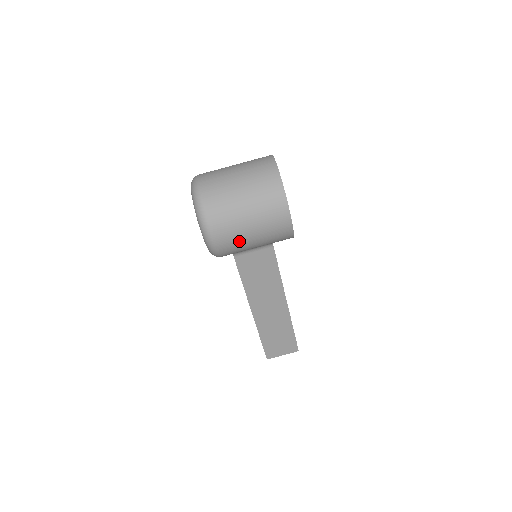
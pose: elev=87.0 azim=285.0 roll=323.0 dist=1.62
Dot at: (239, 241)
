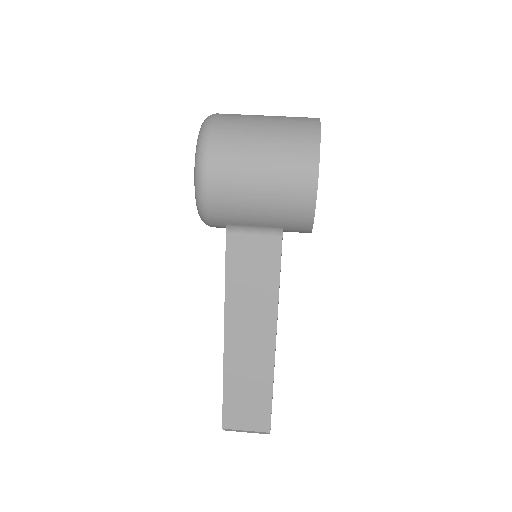
Dot at: (239, 194)
